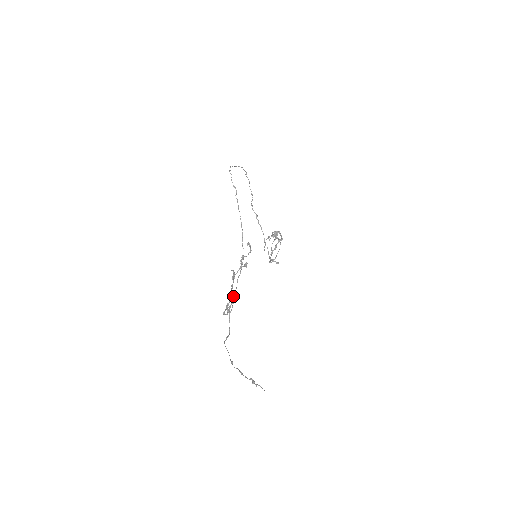
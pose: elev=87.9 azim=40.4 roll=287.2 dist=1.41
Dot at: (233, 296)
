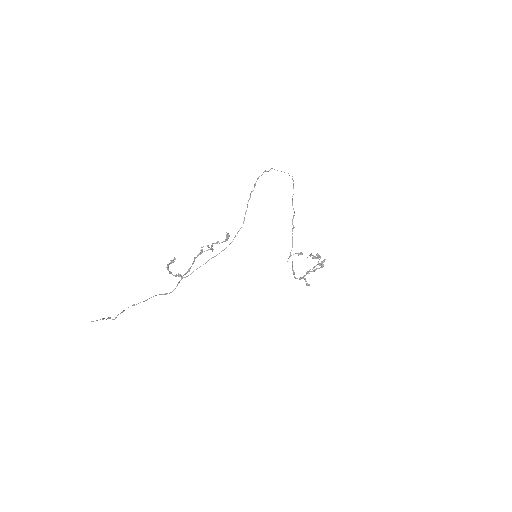
Dot at: (173, 261)
